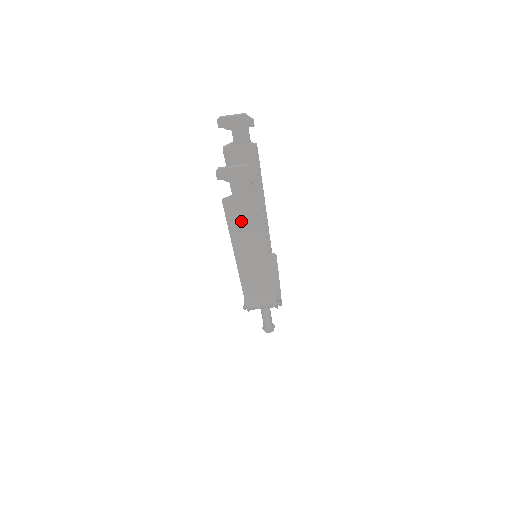
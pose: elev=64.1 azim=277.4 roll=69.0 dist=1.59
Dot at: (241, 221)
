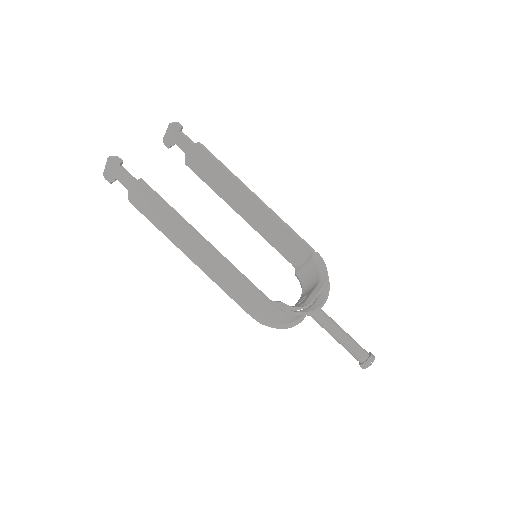
Dot at: (153, 213)
